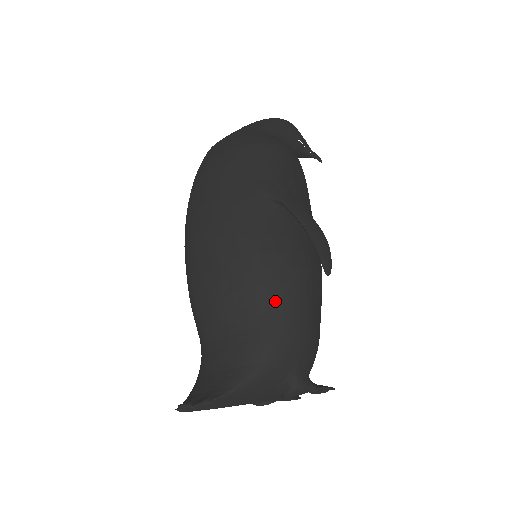
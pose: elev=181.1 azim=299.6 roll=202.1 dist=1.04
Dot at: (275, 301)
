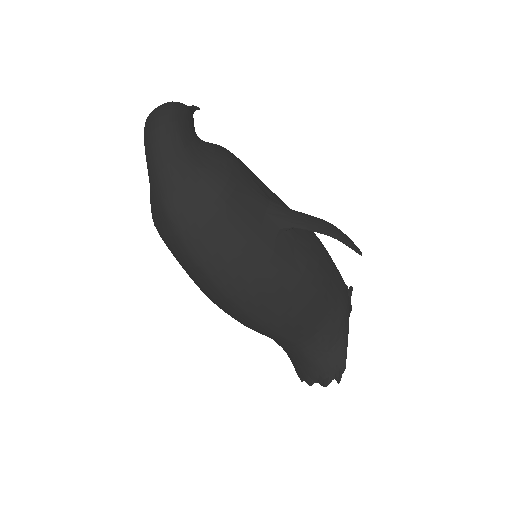
Dot at: (334, 291)
